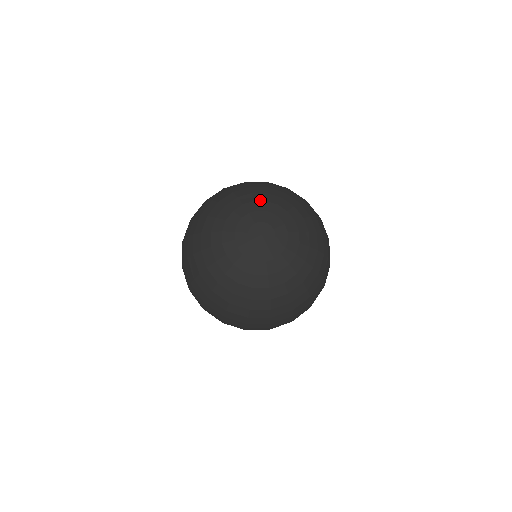
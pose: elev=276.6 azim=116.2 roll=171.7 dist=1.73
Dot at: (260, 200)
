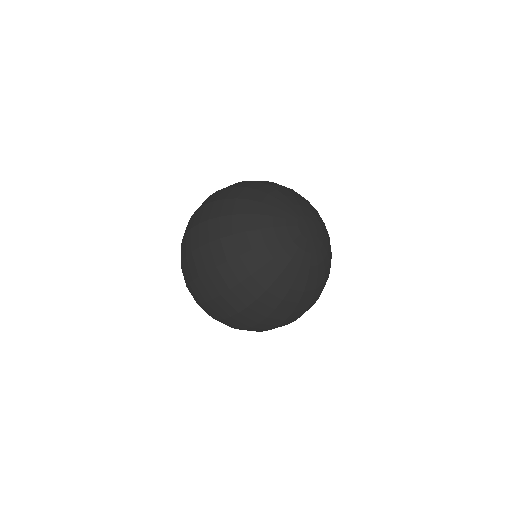
Dot at: (298, 197)
